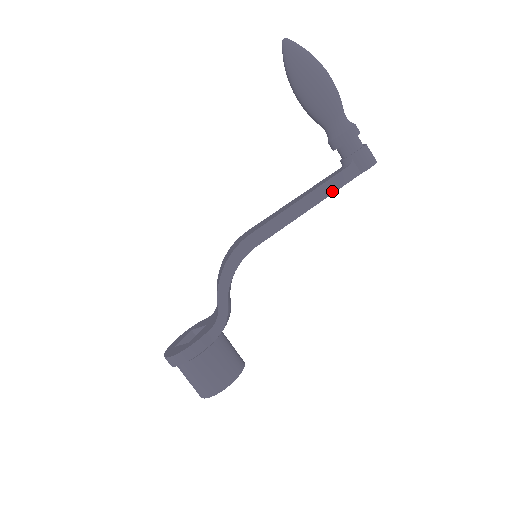
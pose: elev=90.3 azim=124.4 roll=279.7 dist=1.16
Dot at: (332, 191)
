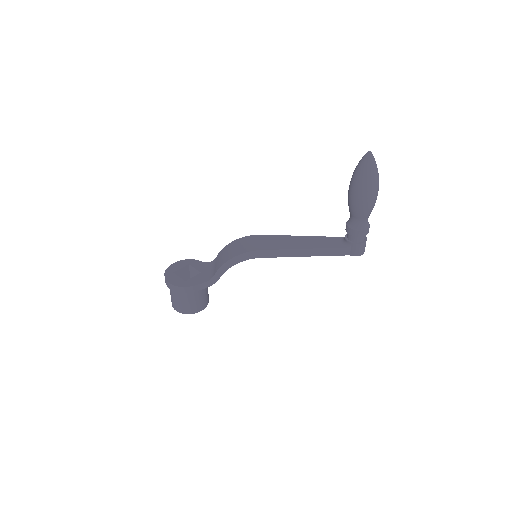
Dot at: (326, 255)
